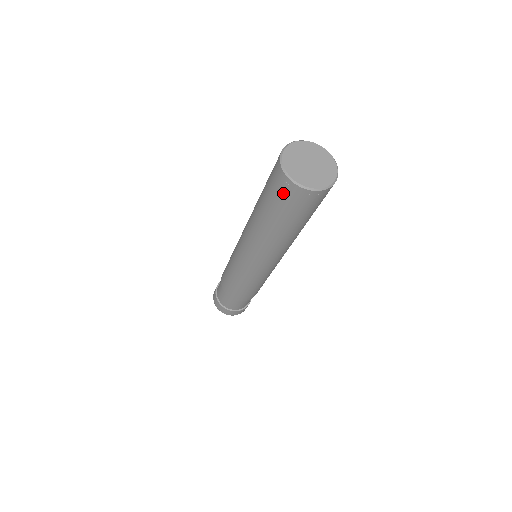
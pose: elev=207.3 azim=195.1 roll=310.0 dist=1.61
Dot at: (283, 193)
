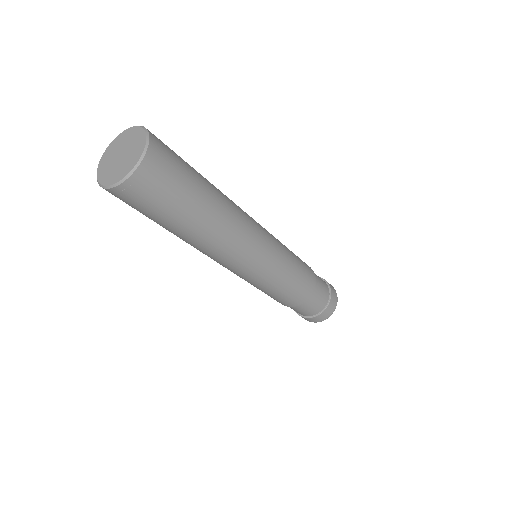
Dot at: (125, 202)
